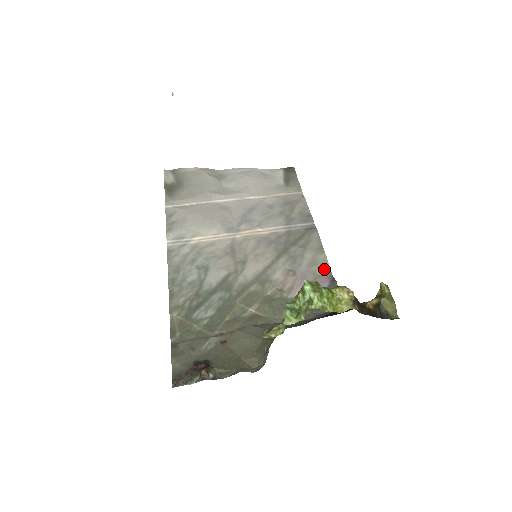
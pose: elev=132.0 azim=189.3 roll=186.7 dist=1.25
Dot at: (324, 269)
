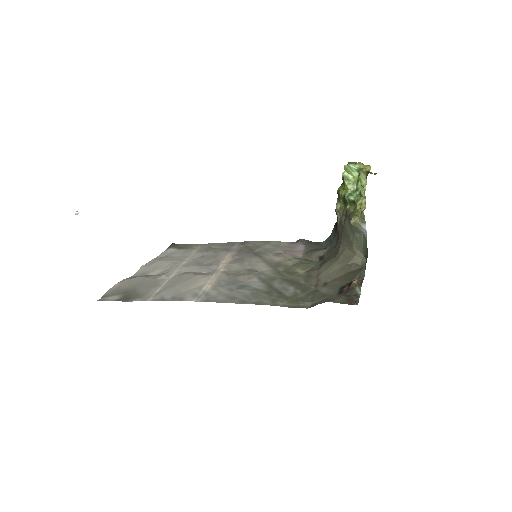
Dot at: (285, 243)
